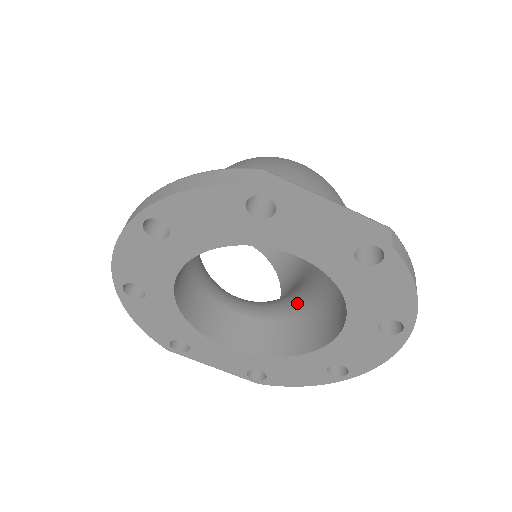
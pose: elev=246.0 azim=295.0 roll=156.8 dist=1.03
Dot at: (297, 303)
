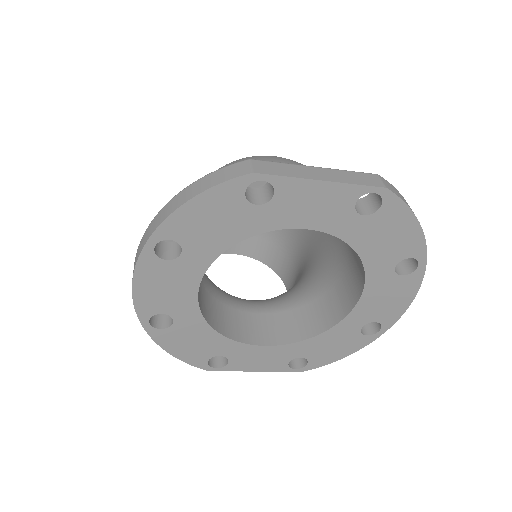
Dot at: (310, 284)
